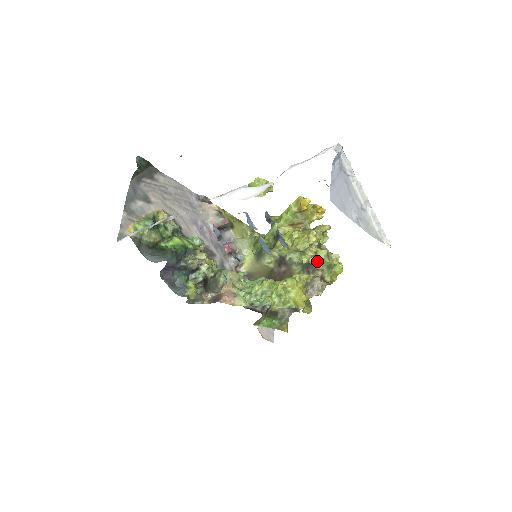
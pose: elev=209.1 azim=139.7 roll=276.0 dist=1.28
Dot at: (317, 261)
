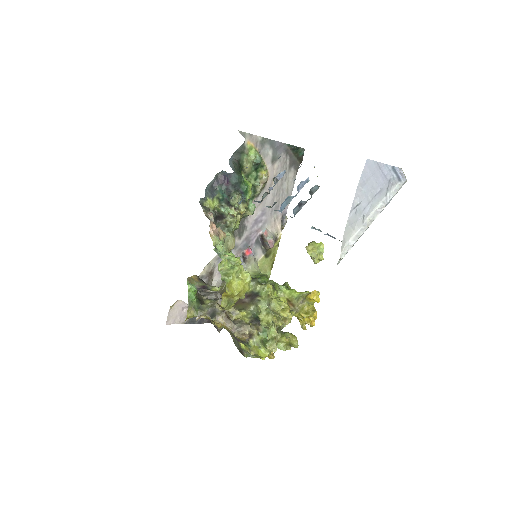
Dot at: (265, 327)
